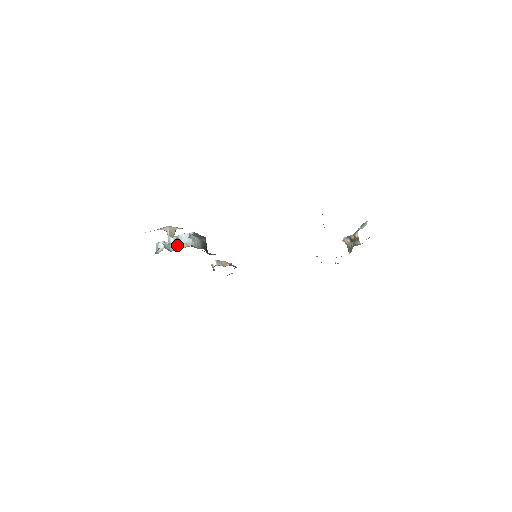
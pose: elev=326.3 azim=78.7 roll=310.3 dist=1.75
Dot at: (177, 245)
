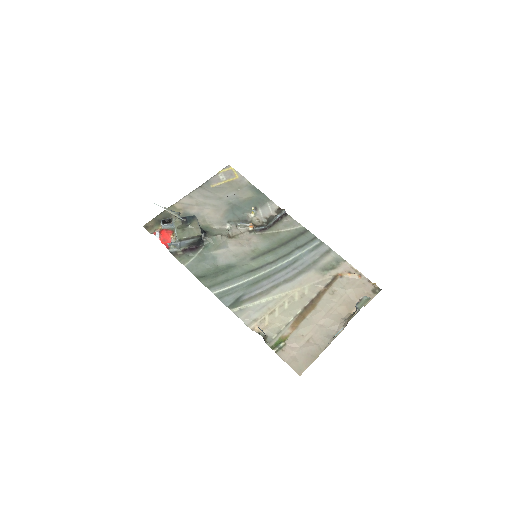
Dot at: (174, 230)
